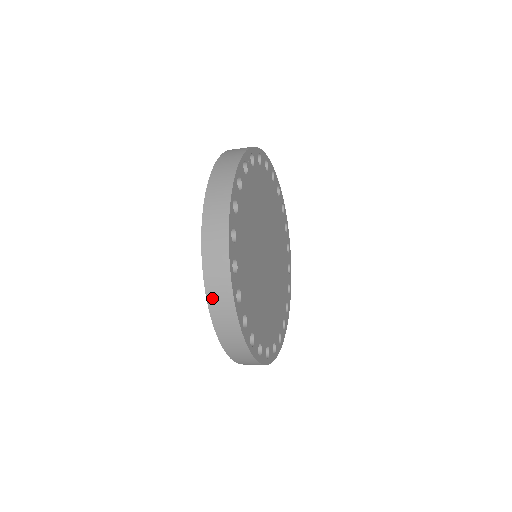
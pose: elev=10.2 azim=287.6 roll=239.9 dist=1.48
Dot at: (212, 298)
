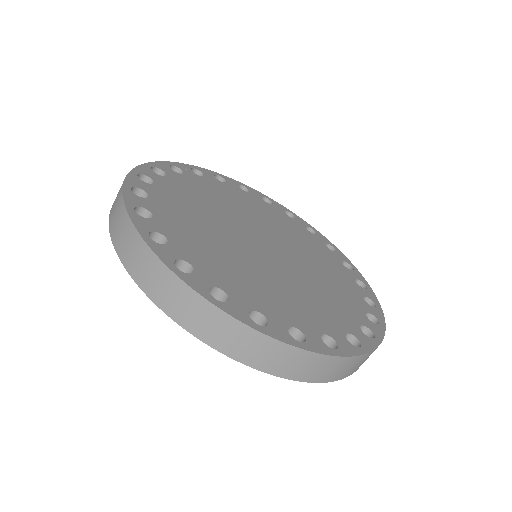
Dot at: (126, 257)
